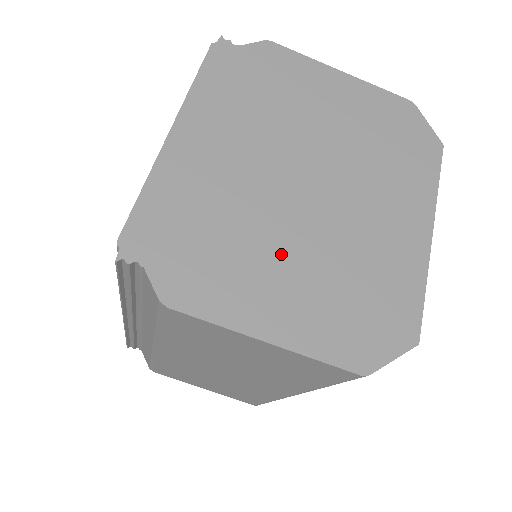
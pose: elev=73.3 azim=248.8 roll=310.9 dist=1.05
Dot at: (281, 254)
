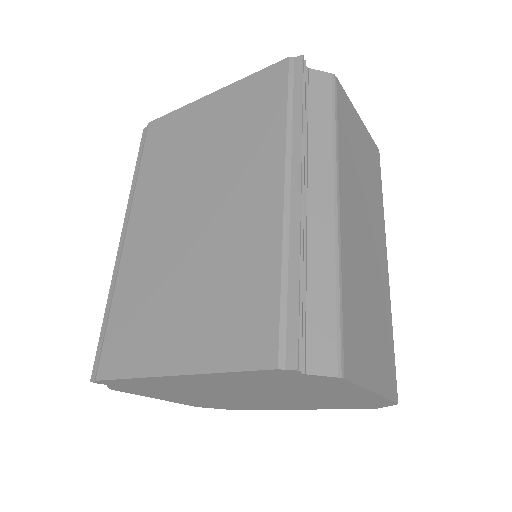
Dot at: (196, 397)
